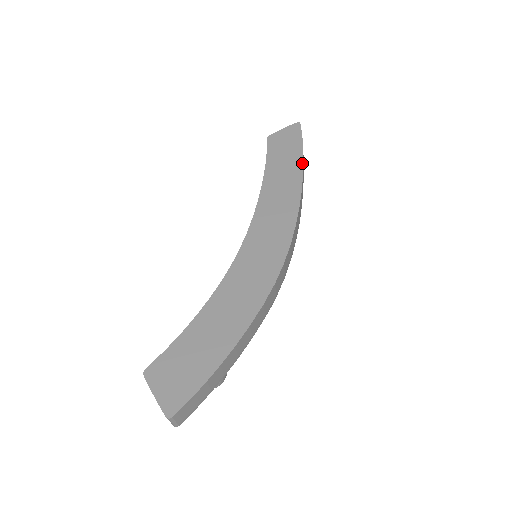
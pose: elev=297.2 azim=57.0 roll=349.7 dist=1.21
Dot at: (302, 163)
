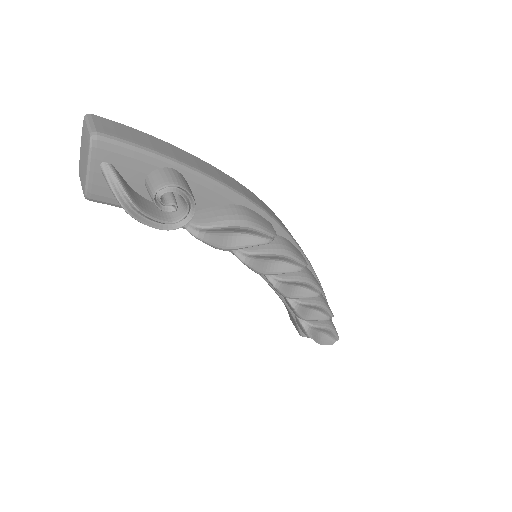
Dot at: occluded
